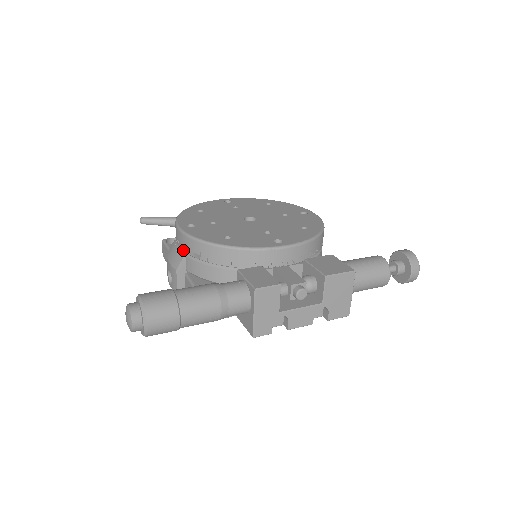
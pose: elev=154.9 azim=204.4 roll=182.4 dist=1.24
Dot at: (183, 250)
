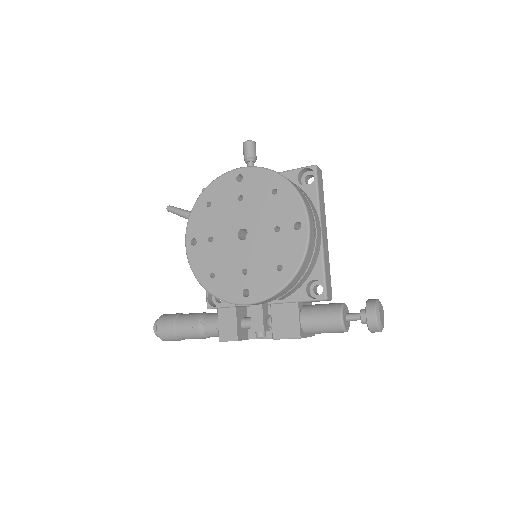
Dot at: occluded
